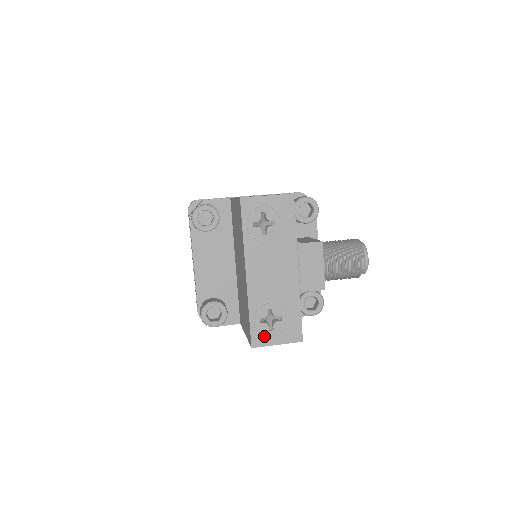
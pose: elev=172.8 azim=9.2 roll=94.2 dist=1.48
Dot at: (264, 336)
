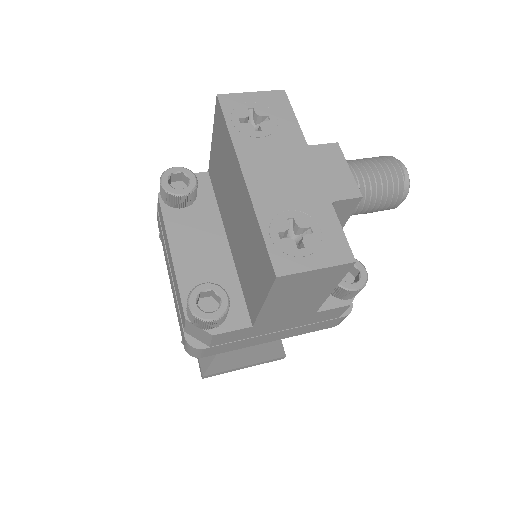
Dot at: (292, 257)
